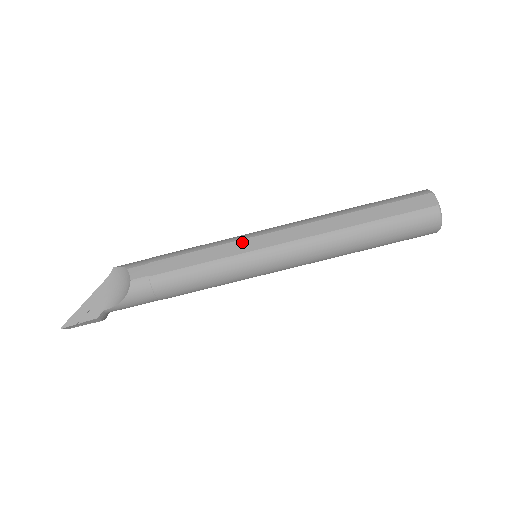
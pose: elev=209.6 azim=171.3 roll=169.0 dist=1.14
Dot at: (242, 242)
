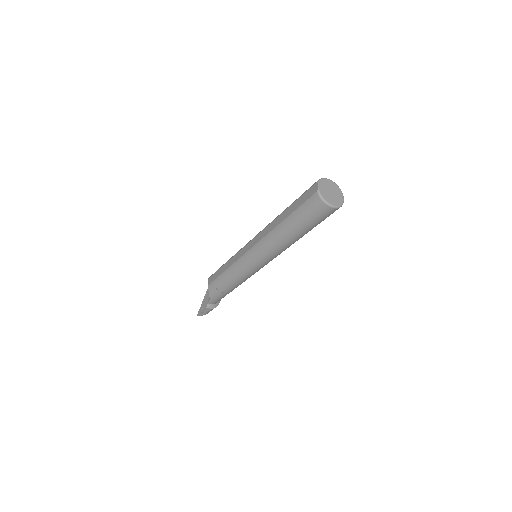
Dot at: (241, 251)
